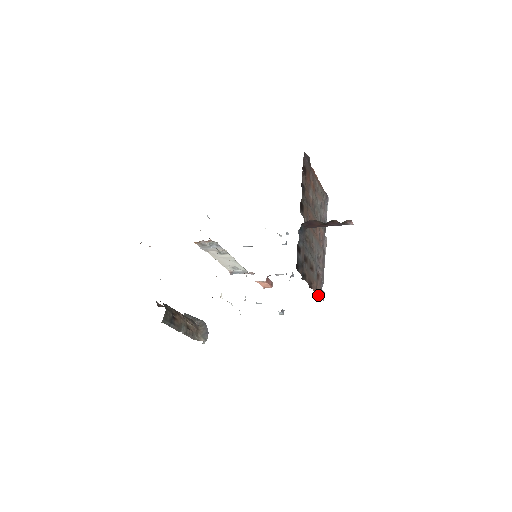
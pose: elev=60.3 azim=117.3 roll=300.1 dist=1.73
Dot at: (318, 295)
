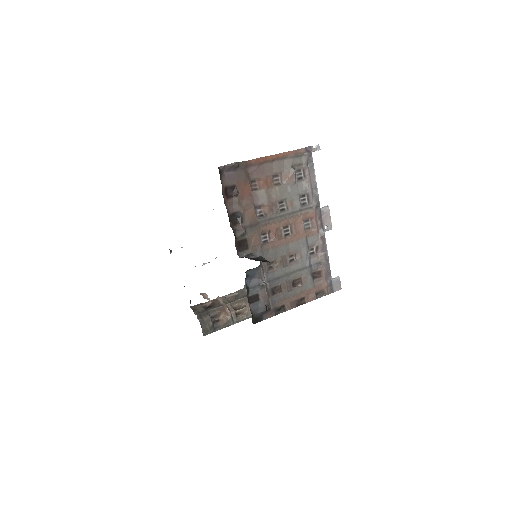
Dot at: (325, 294)
